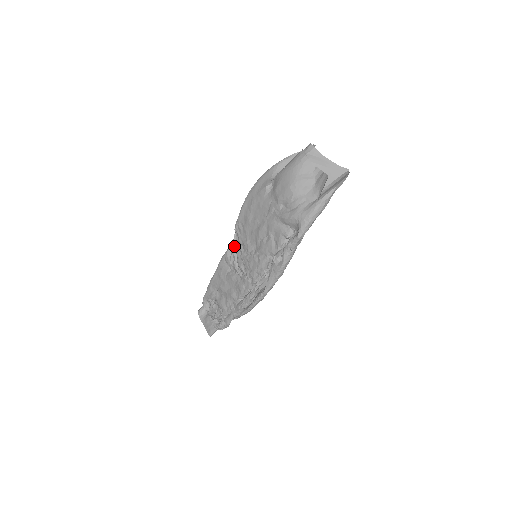
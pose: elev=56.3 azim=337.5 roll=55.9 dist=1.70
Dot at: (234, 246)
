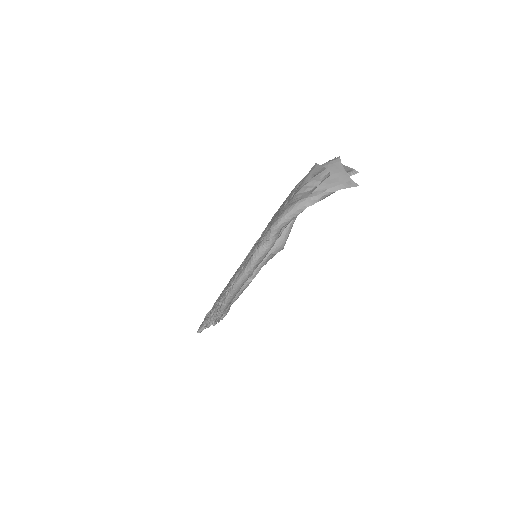
Dot at: occluded
